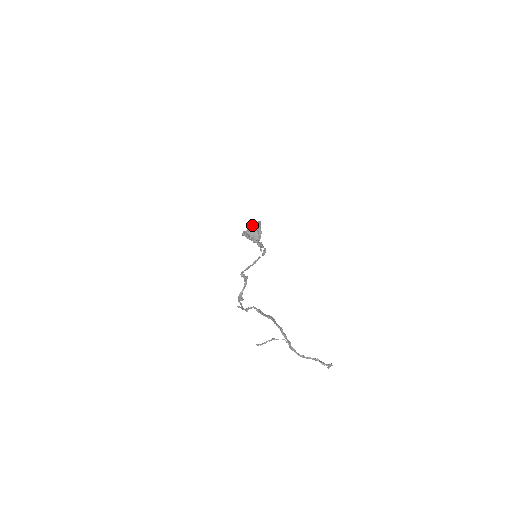
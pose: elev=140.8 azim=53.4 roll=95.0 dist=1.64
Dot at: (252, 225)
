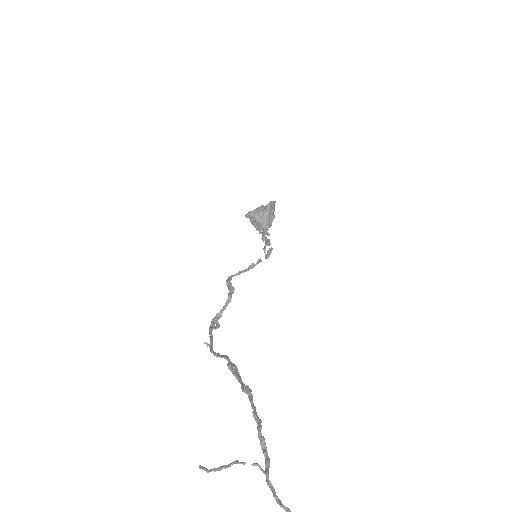
Dot at: occluded
